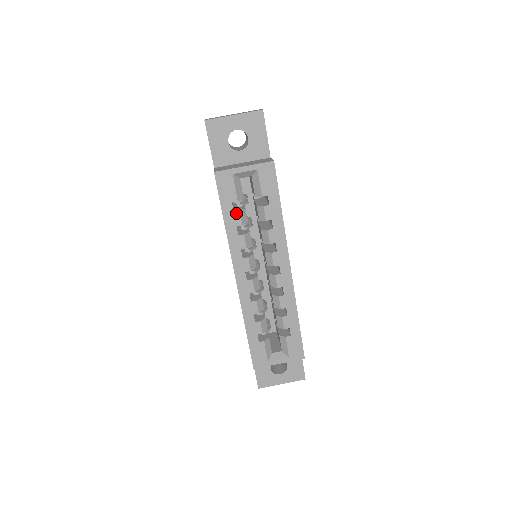
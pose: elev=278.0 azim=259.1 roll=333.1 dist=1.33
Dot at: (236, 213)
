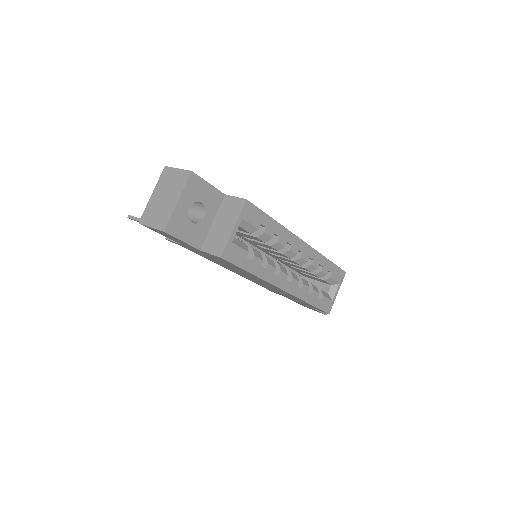
Dot at: (254, 260)
